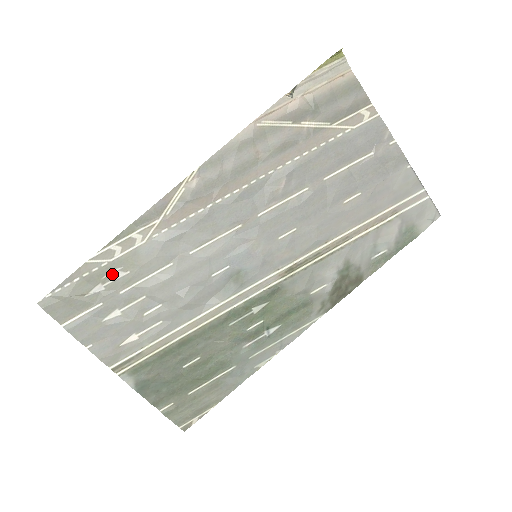
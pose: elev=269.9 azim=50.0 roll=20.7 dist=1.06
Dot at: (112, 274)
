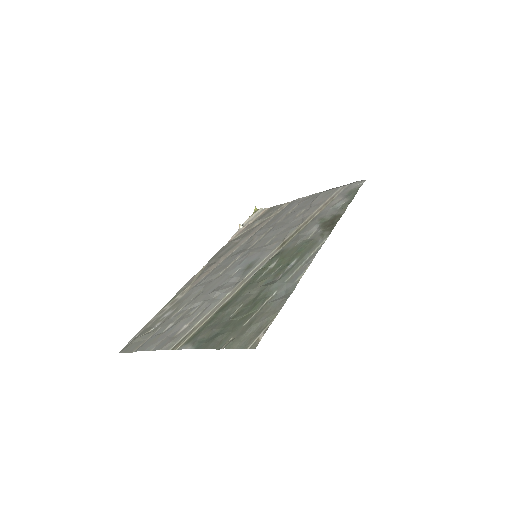
Dot at: (166, 316)
